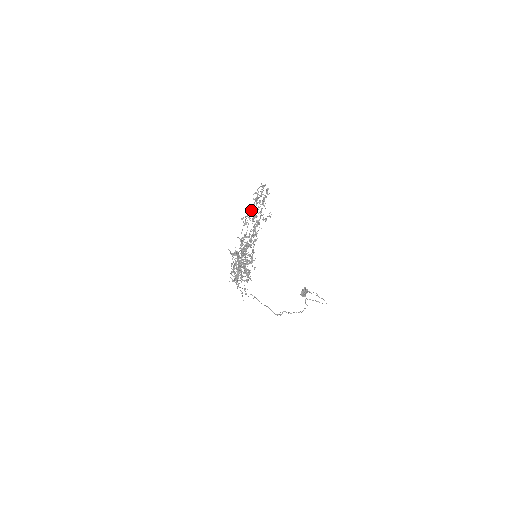
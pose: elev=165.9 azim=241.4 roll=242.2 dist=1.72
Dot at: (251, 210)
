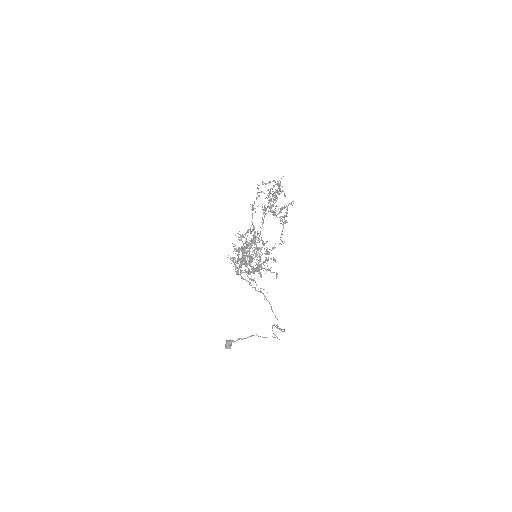
Dot at: occluded
